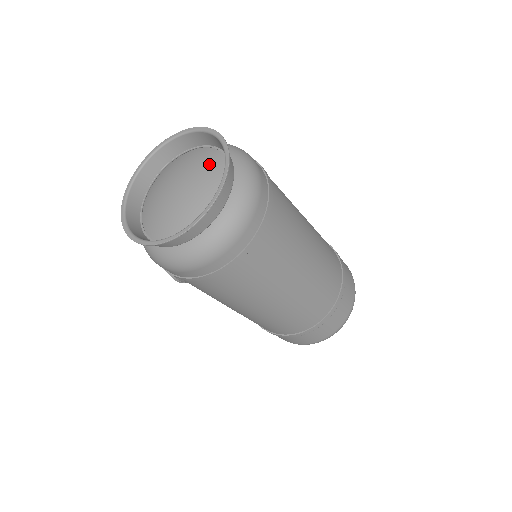
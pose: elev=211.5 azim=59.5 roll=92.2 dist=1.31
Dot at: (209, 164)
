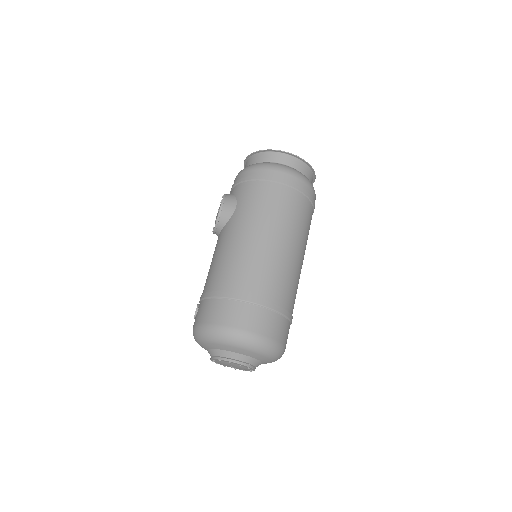
Dot at: occluded
